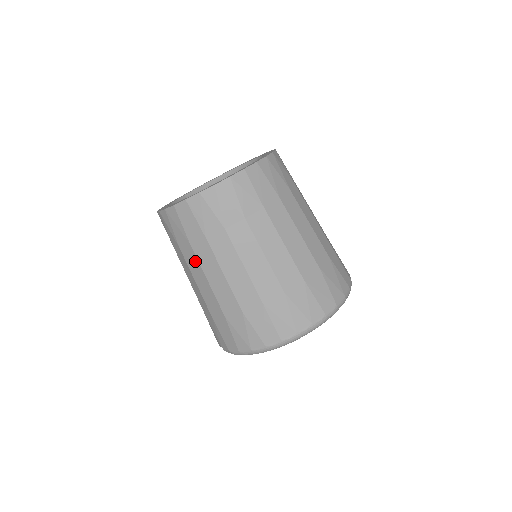
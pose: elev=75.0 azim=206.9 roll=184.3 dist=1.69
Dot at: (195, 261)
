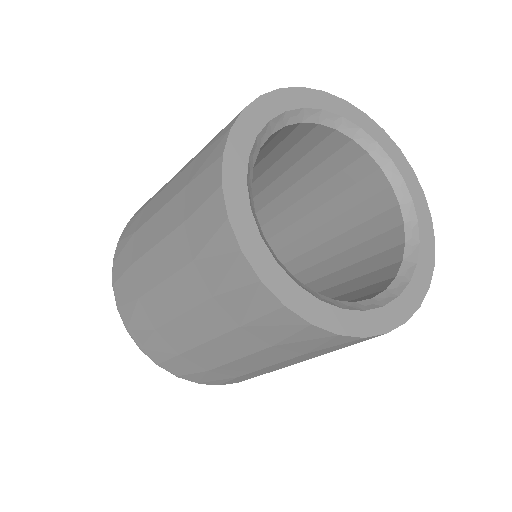
Dot at: (310, 358)
